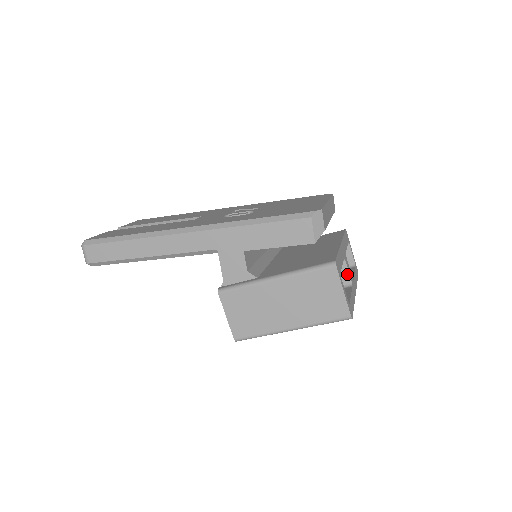
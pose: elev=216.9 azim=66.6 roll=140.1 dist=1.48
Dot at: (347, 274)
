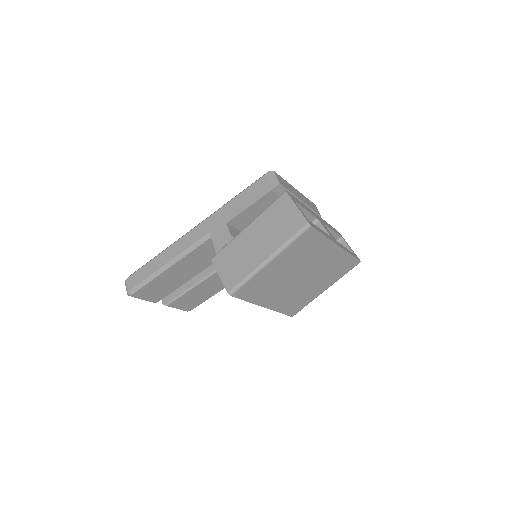
Dot at: (324, 230)
